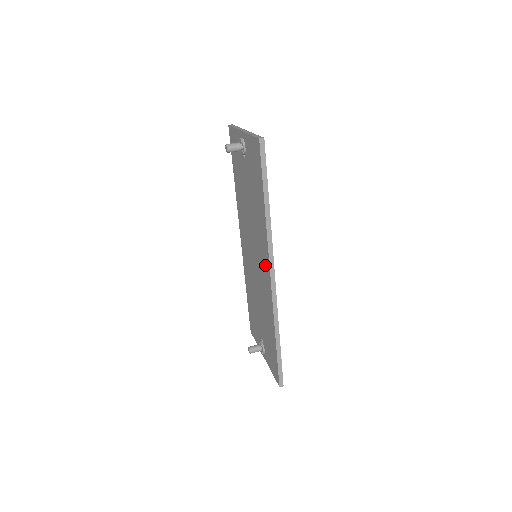
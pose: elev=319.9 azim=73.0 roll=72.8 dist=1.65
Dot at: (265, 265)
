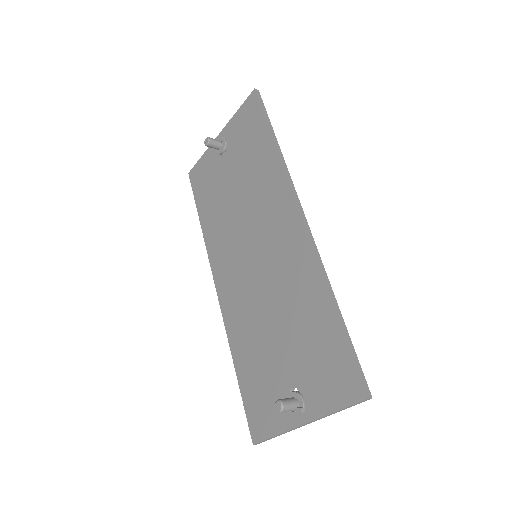
Dot at: (284, 217)
